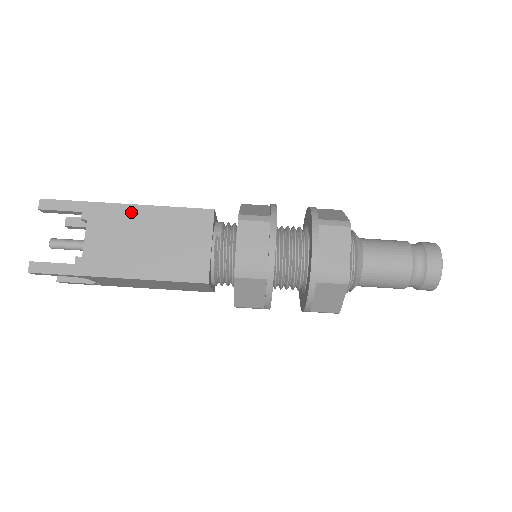
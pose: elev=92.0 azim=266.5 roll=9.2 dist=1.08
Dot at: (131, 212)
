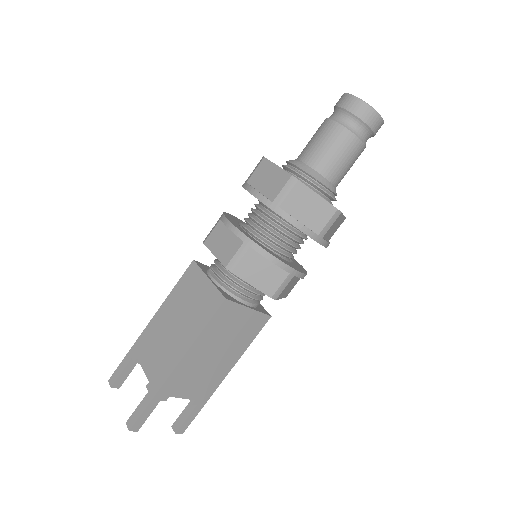
Dot at: (155, 323)
